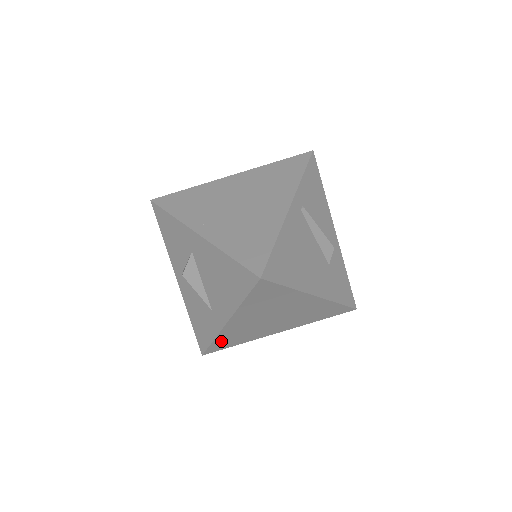
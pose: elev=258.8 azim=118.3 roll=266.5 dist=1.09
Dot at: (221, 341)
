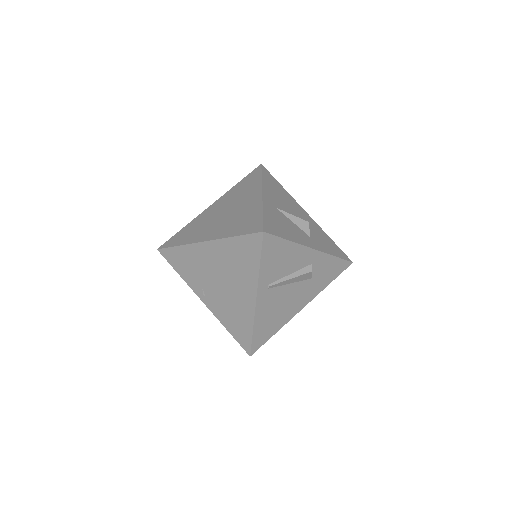
Dot at: occluded
